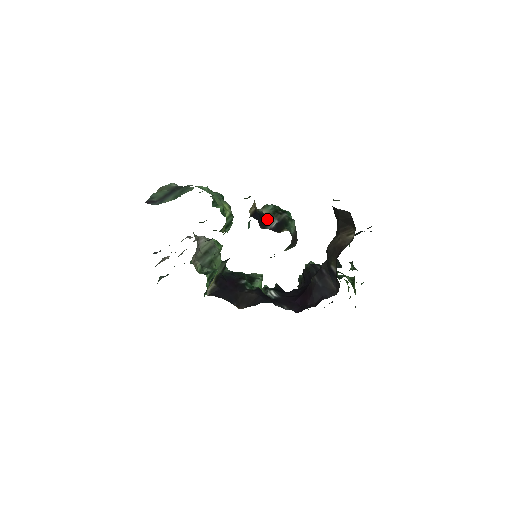
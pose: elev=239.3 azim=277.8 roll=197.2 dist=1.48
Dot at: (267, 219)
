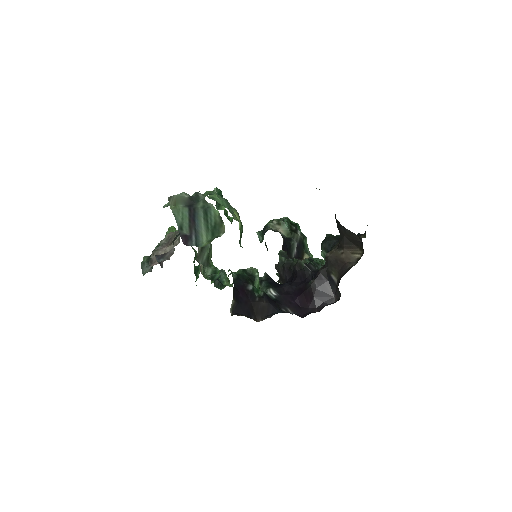
Dot at: (291, 245)
